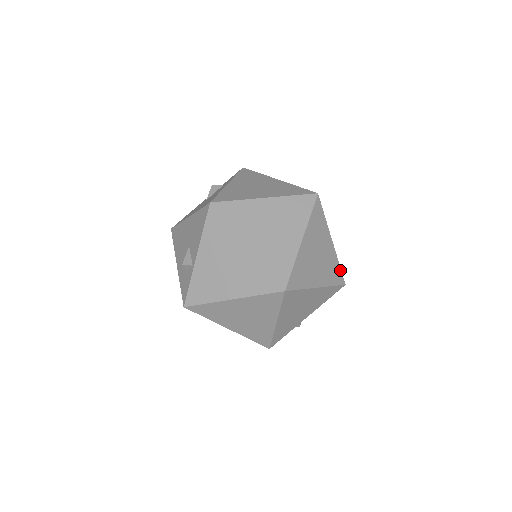
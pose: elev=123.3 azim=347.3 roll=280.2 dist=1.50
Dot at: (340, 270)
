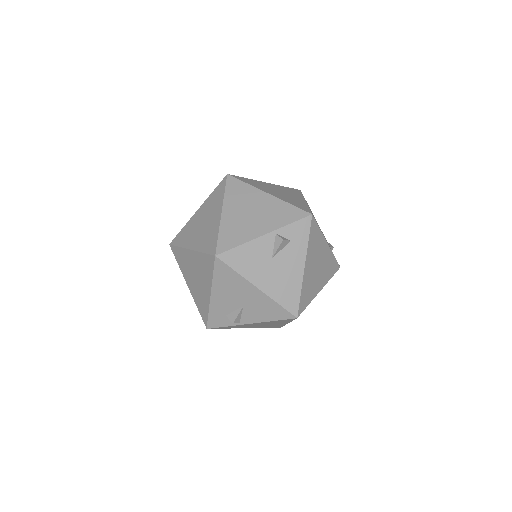
Dot at: occluded
